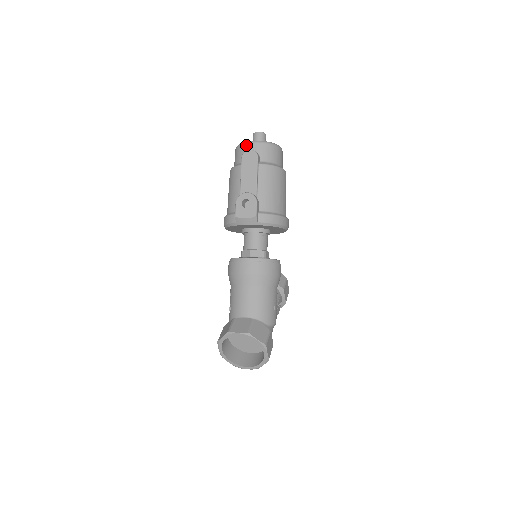
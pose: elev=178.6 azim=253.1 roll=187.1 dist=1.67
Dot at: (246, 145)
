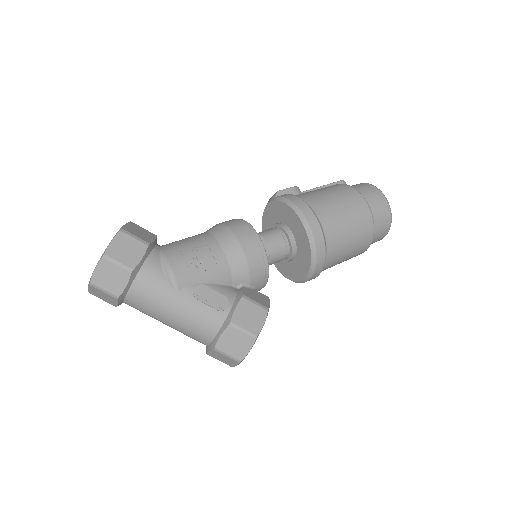
Dot at: occluded
